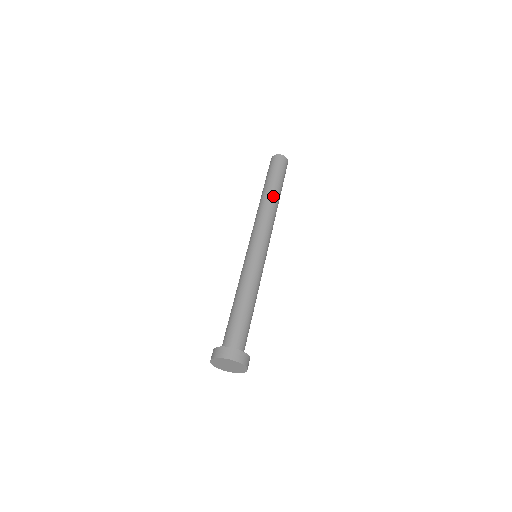
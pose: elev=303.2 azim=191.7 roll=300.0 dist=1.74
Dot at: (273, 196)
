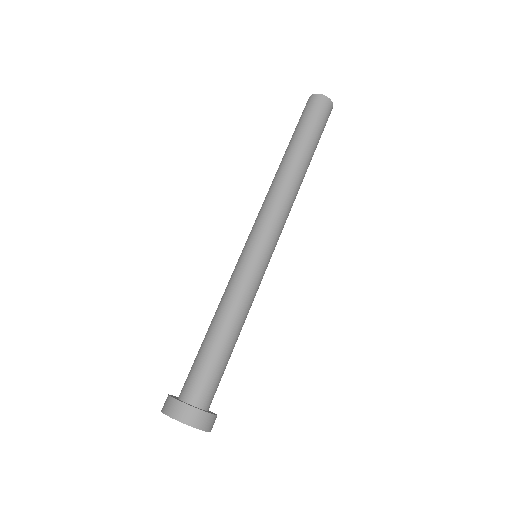
Dot at: (287, 161)
